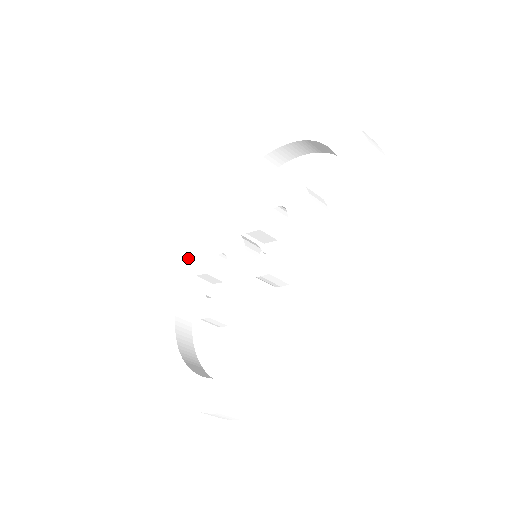
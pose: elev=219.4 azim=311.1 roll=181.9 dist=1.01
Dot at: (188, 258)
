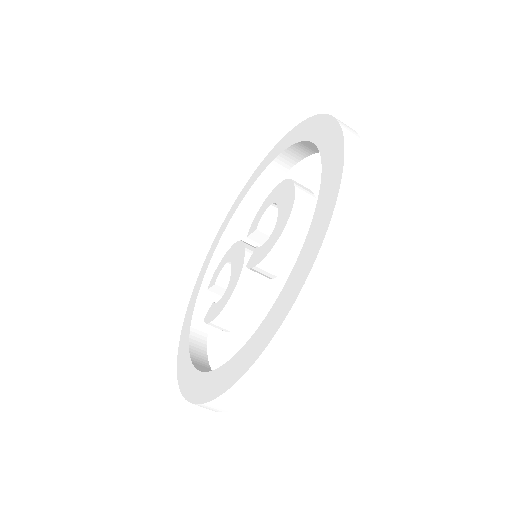
Dot at: (203, 278)
